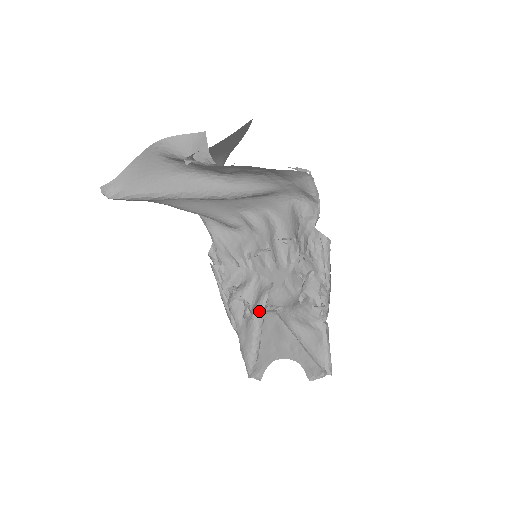
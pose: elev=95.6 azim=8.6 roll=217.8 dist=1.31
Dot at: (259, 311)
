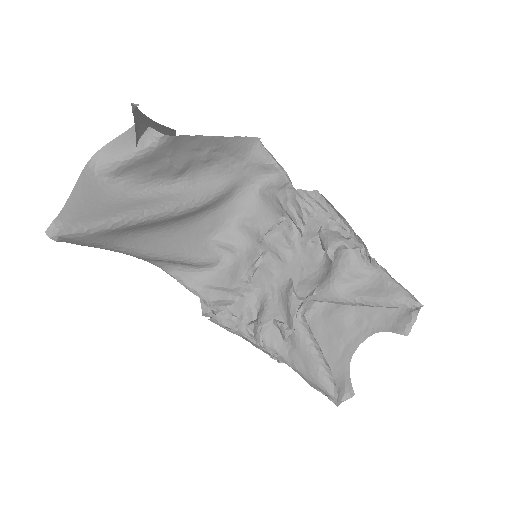
Dot at: (297, 314)
